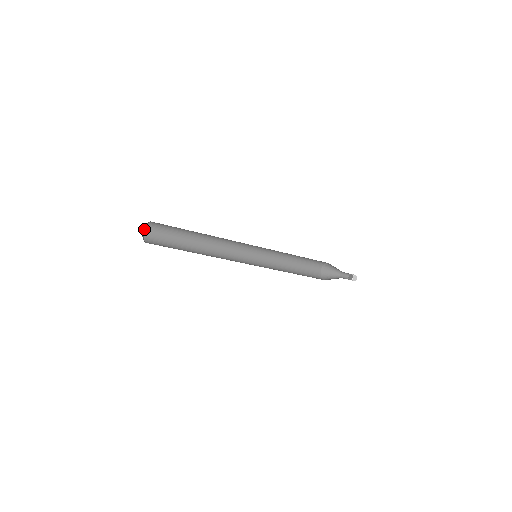
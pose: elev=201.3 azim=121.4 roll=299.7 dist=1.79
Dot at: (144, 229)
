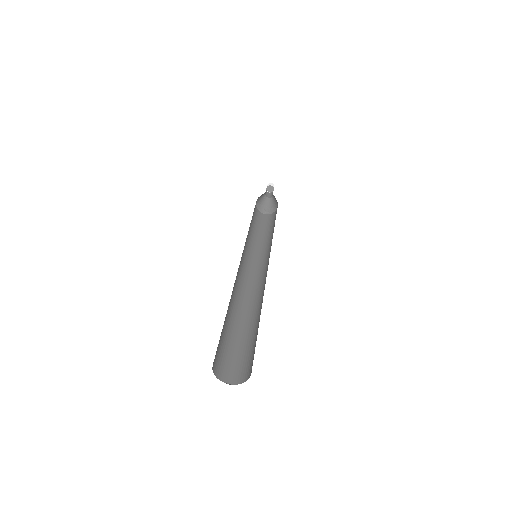
Dot at: occluded
